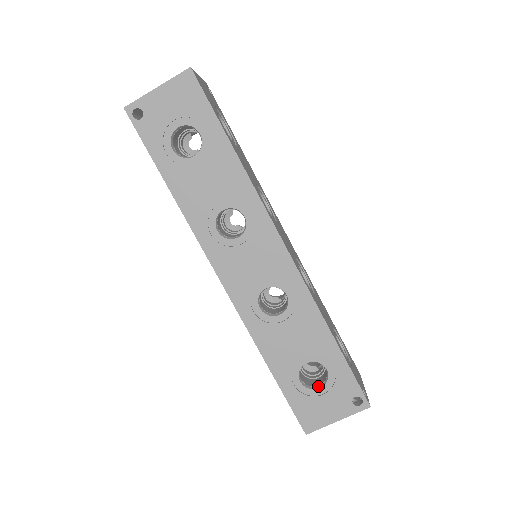
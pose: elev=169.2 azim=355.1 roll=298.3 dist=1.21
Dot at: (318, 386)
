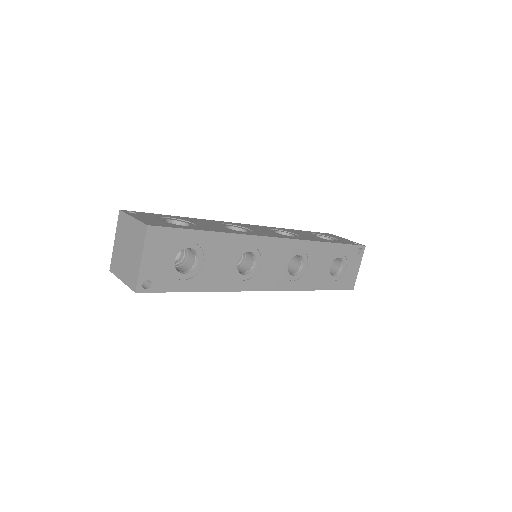
Dot at: (341, 268)
